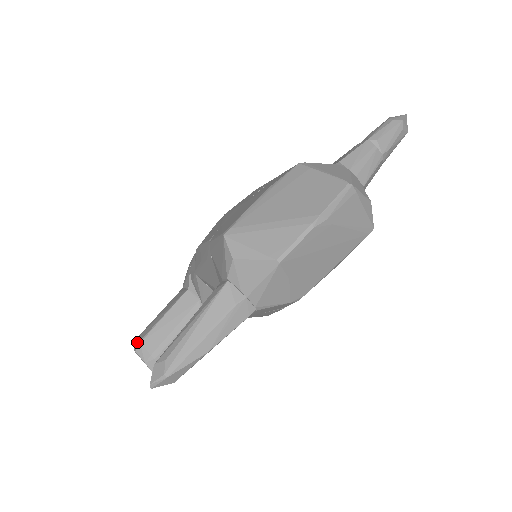
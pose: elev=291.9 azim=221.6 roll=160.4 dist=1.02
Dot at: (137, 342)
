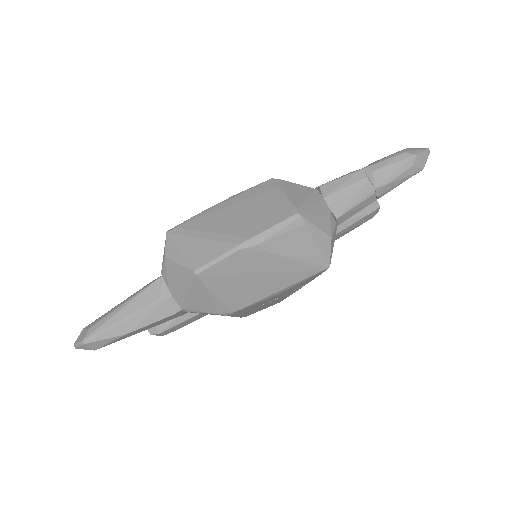
Dot at: occluded
